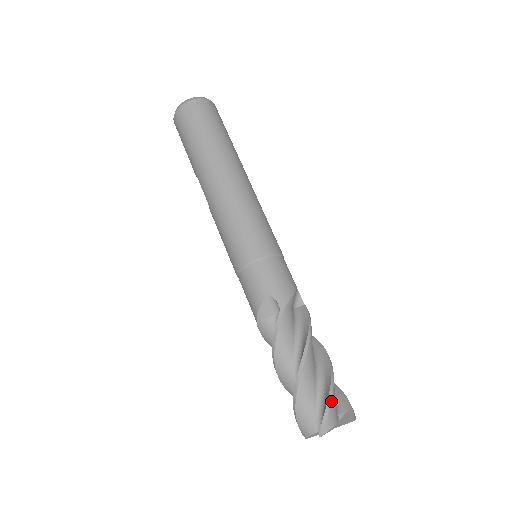
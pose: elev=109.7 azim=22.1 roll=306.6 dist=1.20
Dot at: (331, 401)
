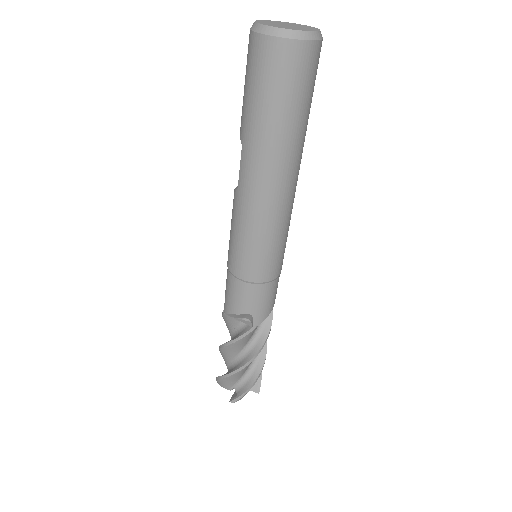
Dot at: occluded
